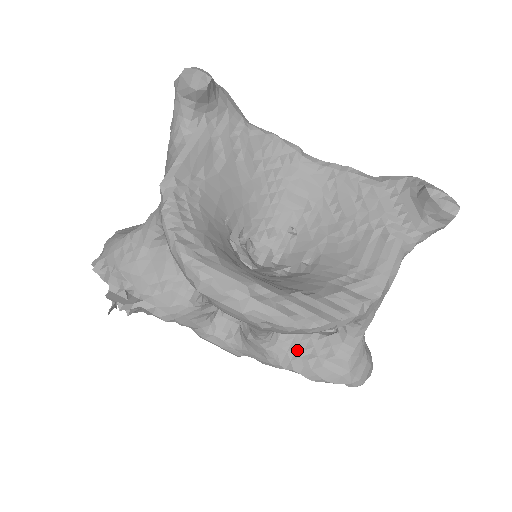
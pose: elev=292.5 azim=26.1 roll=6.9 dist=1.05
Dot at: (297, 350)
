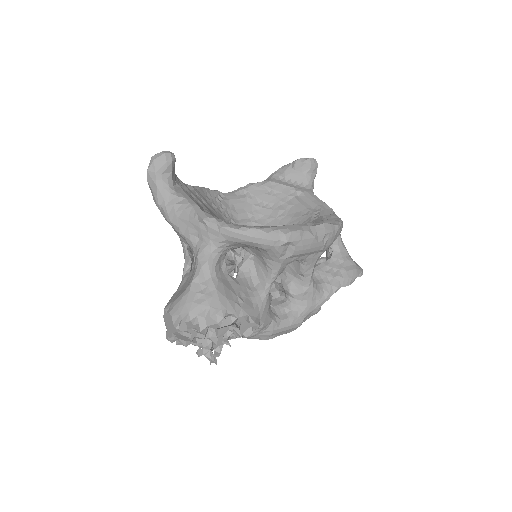
Dot at: (328, 277)
